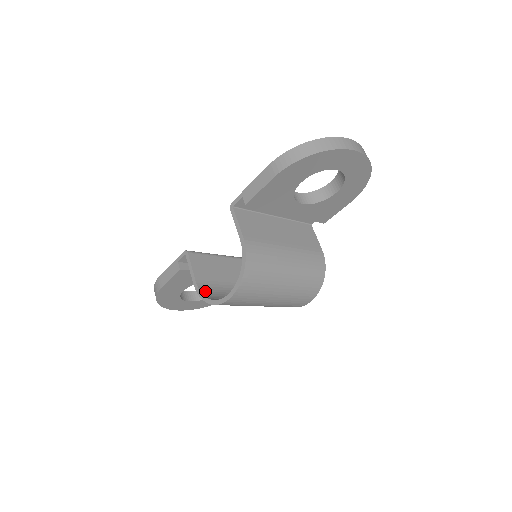
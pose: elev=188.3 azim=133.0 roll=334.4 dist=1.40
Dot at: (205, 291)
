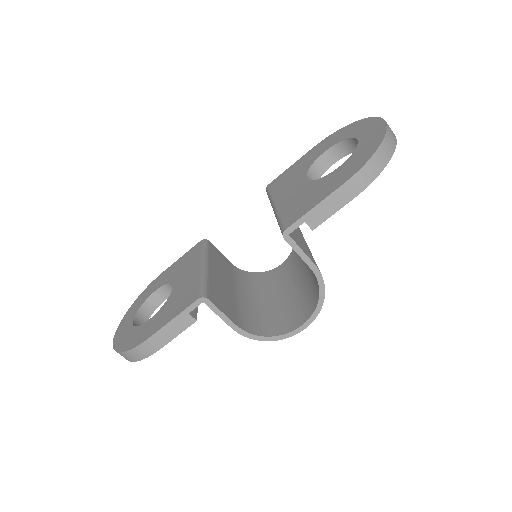
Dot at: (249, 329)
